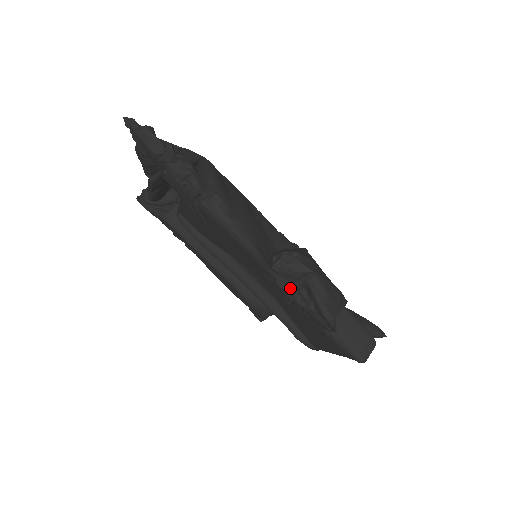
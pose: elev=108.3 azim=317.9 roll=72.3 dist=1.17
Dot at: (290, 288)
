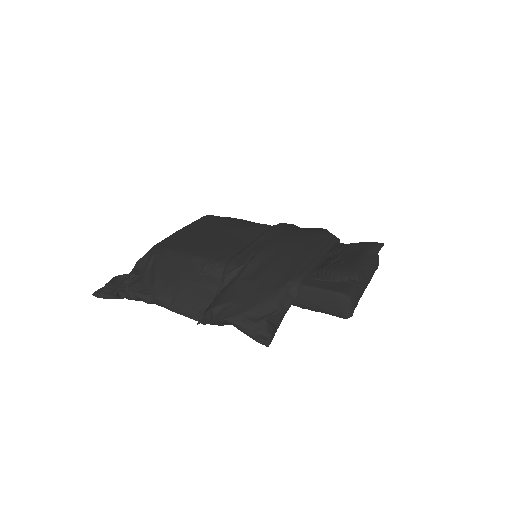
Dot at: occluded
